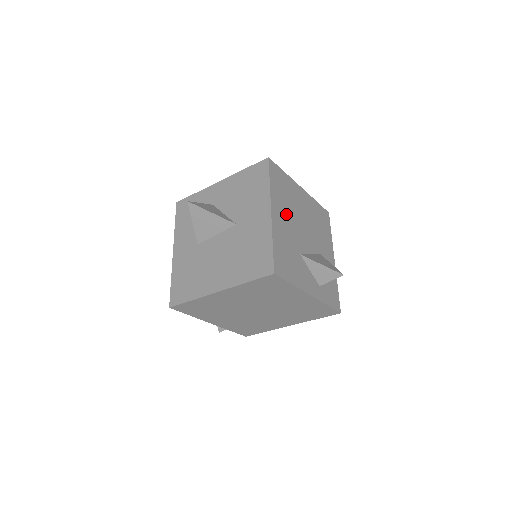
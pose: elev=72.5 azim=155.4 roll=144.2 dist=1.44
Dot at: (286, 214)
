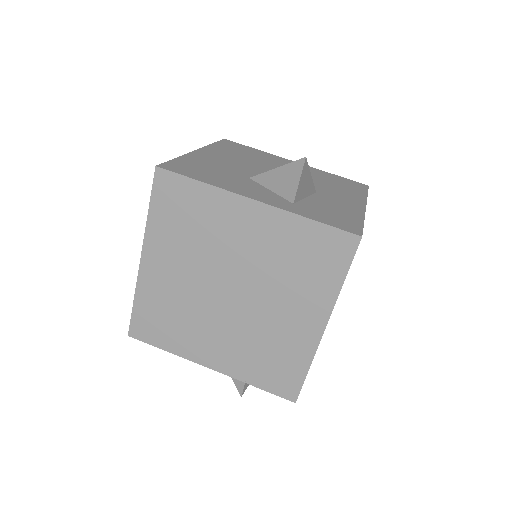
Dot at: (235, 159)
